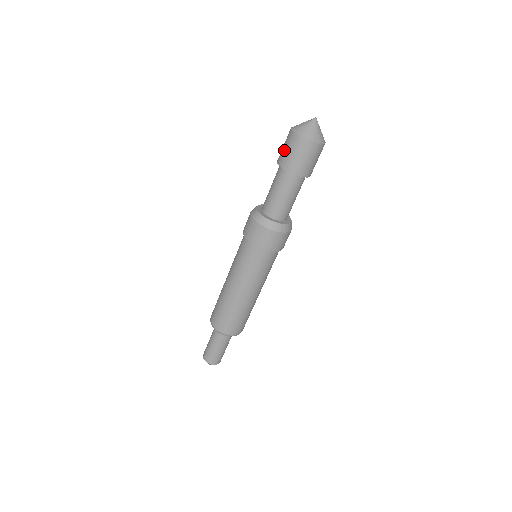
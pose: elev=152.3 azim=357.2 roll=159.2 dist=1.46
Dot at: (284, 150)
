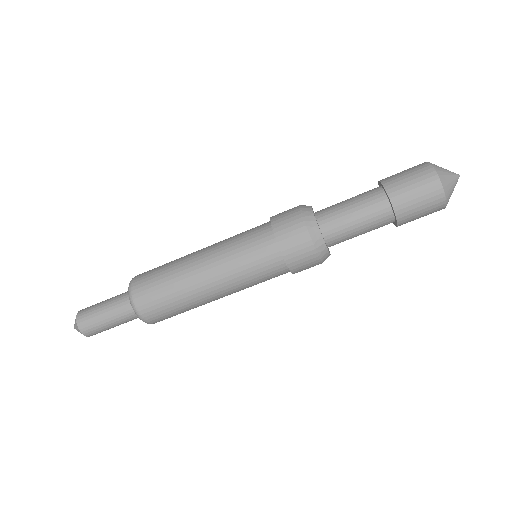
Dot at: (406, 179)
